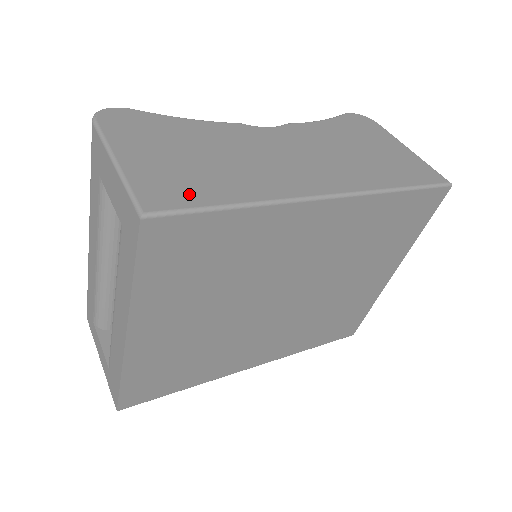
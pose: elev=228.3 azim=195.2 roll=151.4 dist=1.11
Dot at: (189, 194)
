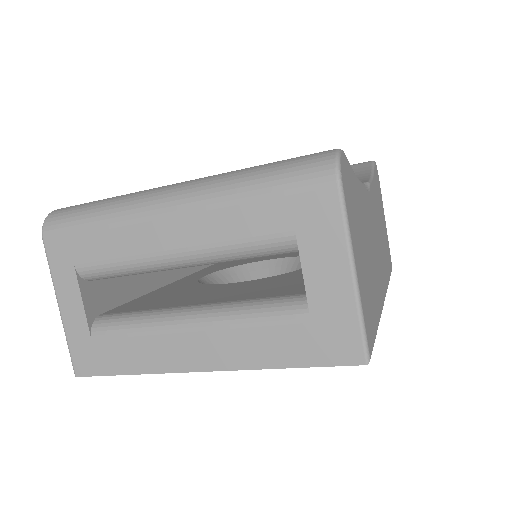
Dot at: (372, 321)
